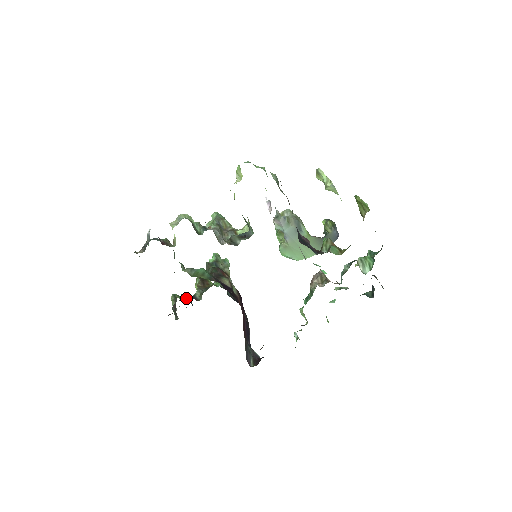
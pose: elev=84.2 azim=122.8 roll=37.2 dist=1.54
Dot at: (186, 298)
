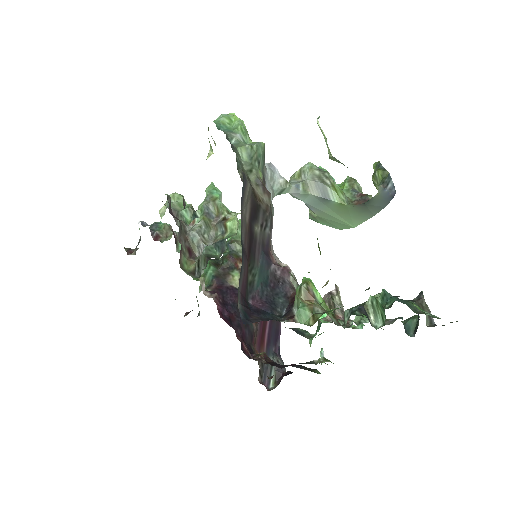
Dot at: occluded
